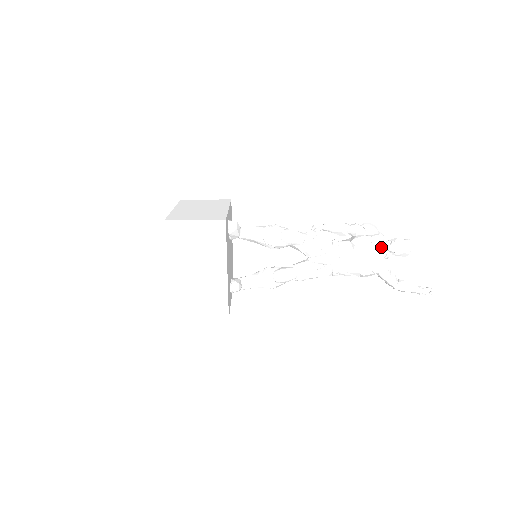
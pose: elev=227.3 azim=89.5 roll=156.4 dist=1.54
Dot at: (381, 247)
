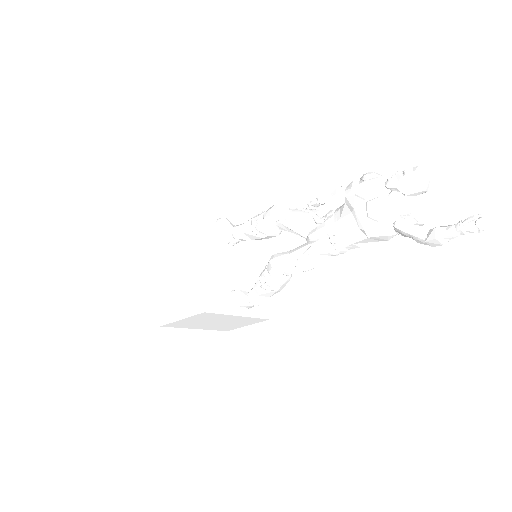
Dot at: (381, 188)
